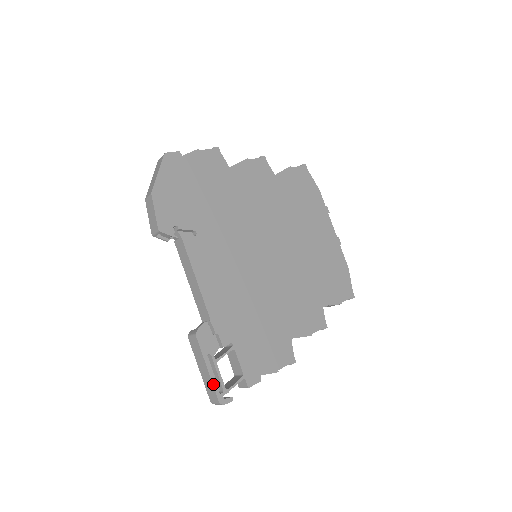
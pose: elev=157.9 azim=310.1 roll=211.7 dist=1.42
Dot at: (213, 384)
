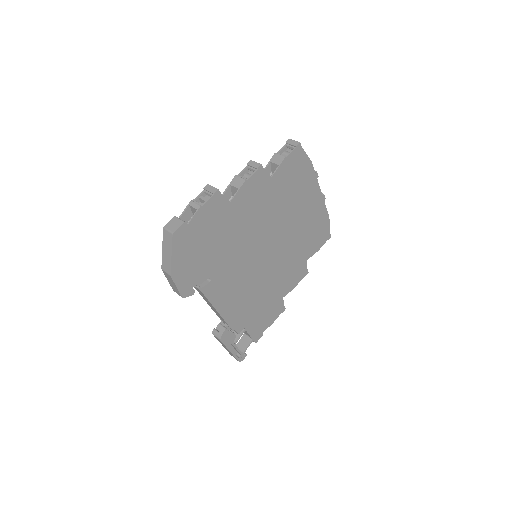
Dot at: (234, 356)
